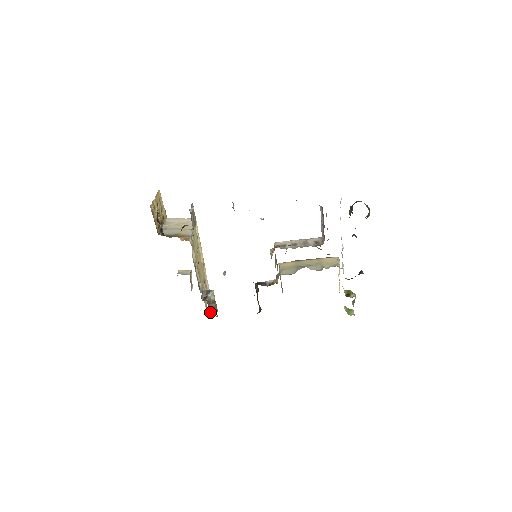
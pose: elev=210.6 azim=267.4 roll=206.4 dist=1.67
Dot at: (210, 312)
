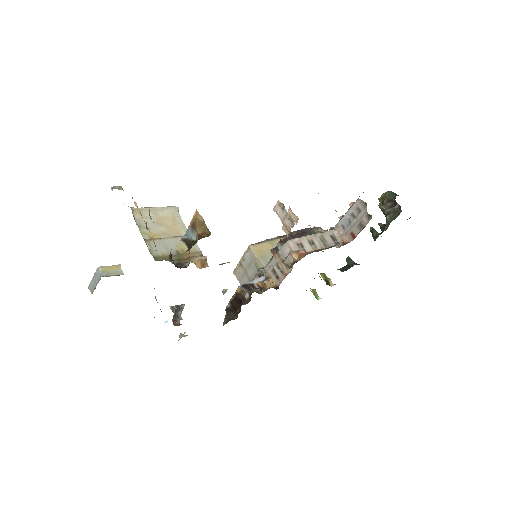
Dot at: occluded
